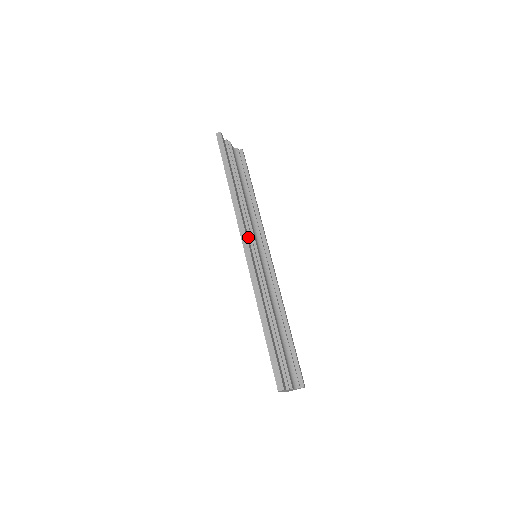
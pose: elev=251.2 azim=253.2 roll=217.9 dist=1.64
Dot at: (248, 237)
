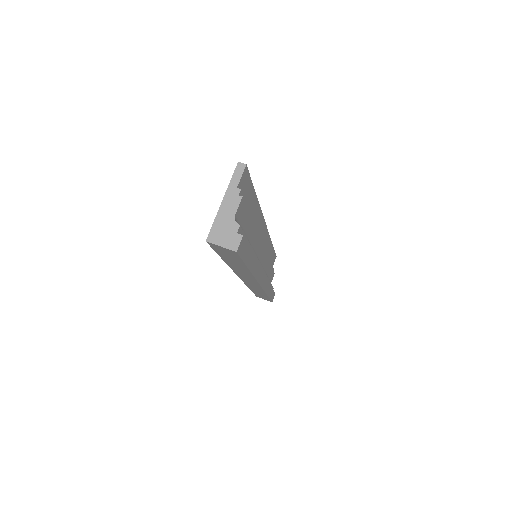
Dot at: occluded
